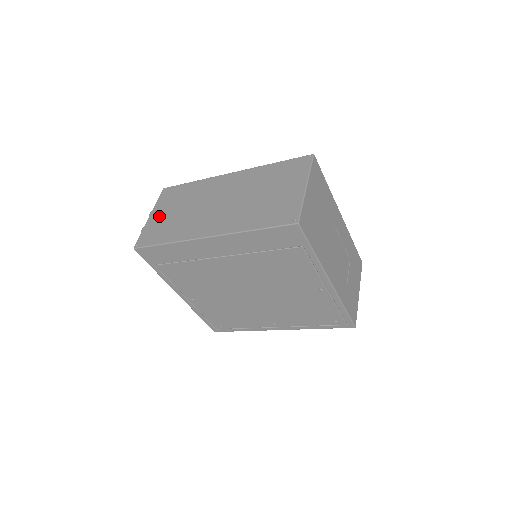
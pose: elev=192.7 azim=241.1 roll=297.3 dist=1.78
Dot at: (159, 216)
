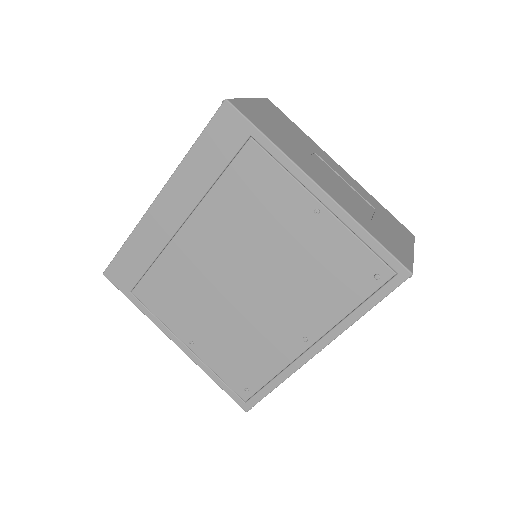
Dot at: occluded
